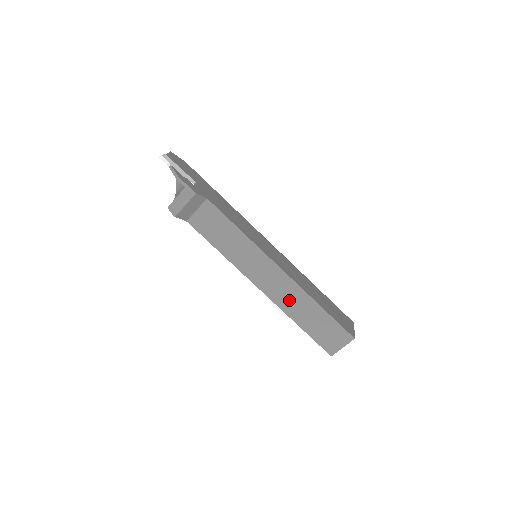
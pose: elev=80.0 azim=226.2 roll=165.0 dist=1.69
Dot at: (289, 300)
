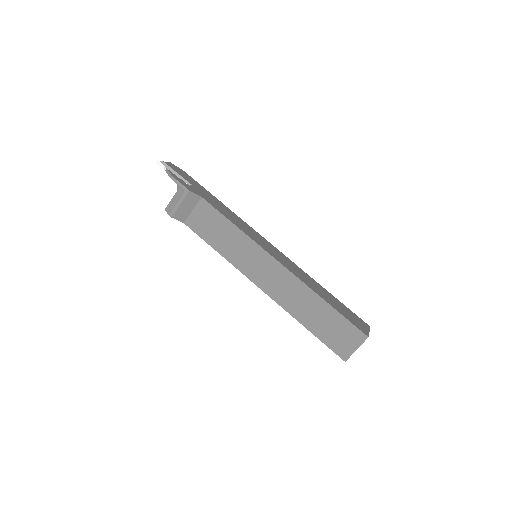
Dot at: (292, 298)
